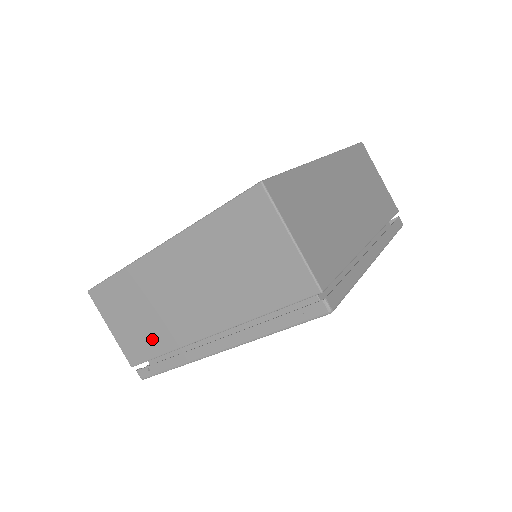
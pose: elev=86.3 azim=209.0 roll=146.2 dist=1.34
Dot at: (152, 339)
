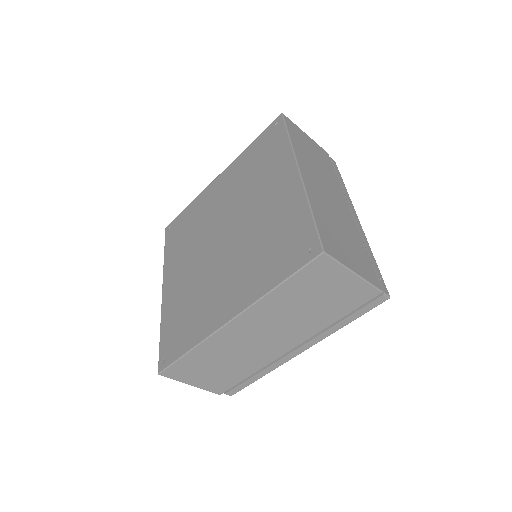
Dot at: occluded
